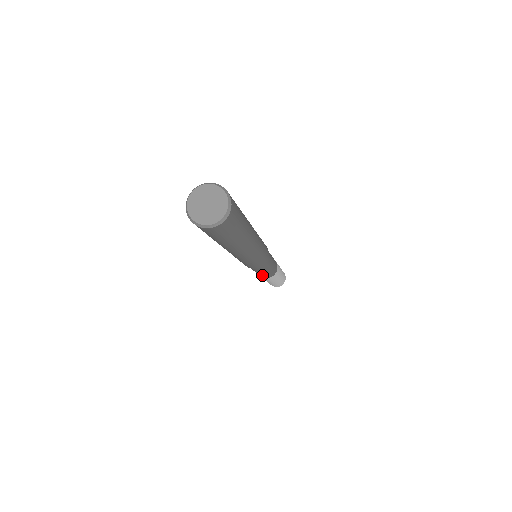
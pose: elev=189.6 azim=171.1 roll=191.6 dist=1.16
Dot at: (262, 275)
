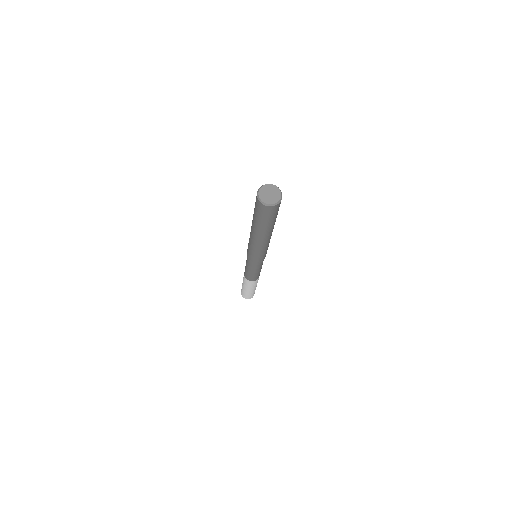
Dot at: (254, 276)
